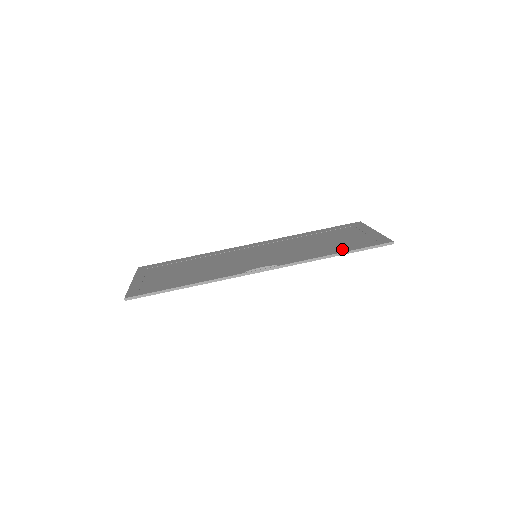
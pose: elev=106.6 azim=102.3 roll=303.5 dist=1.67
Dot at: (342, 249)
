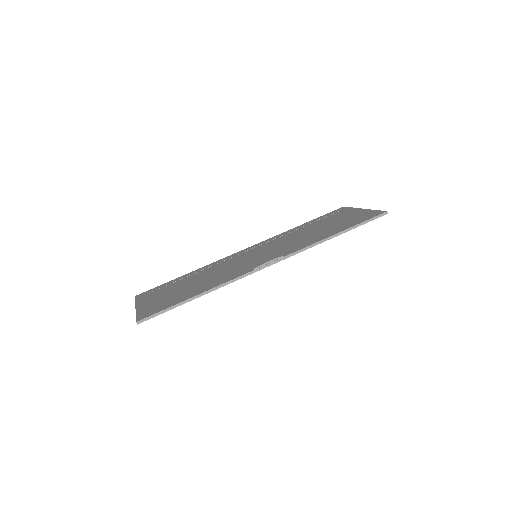
Dot at: (340, 229)
